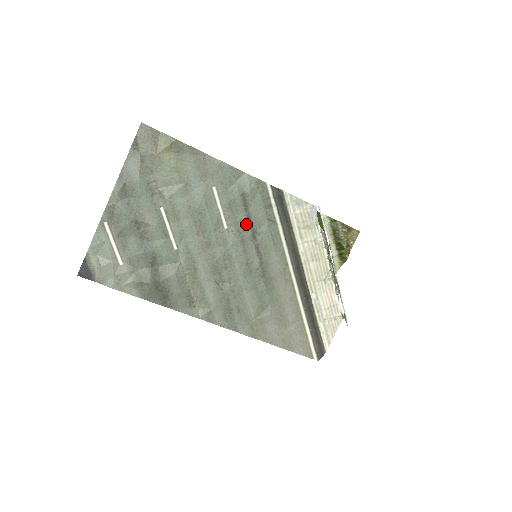
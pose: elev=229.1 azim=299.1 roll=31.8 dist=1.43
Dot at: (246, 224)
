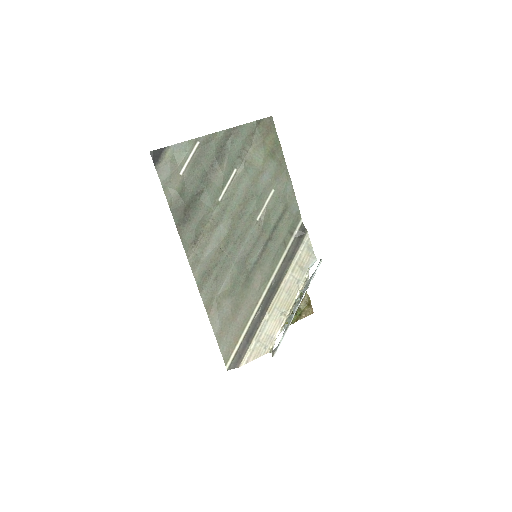
Dot at: (270, 230)
